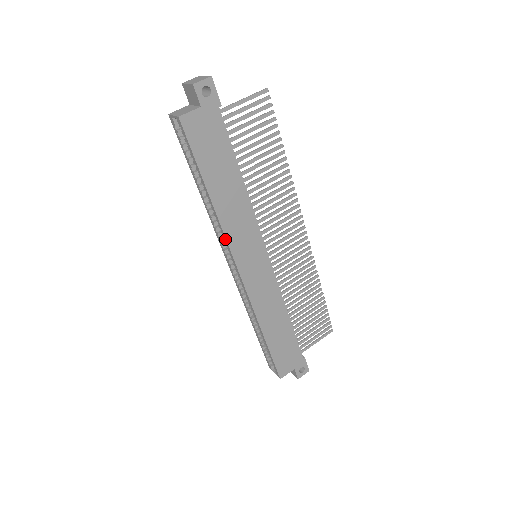
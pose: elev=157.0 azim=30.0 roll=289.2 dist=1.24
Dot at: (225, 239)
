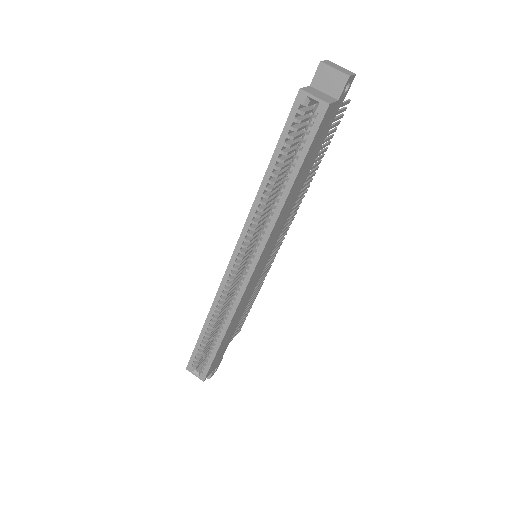
Dot at: (266, 238)
